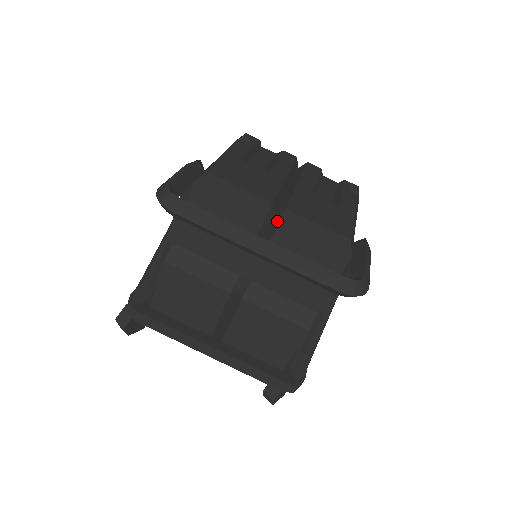
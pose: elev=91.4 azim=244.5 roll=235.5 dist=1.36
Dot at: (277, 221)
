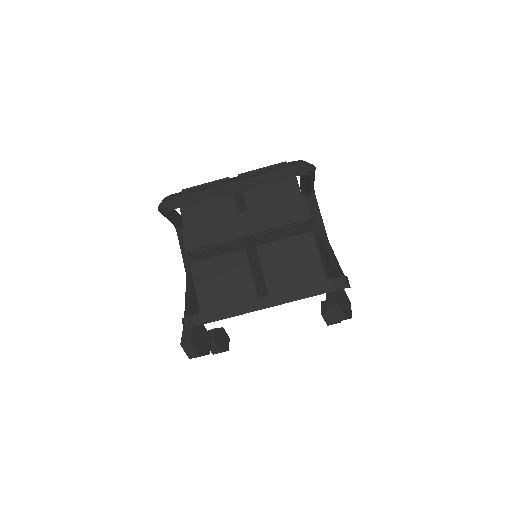
Dot at: occluded
